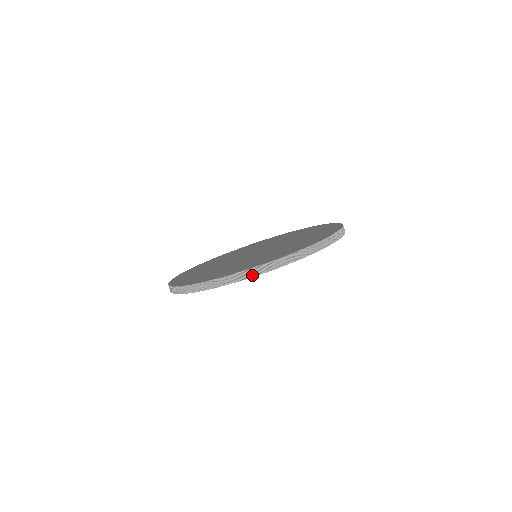
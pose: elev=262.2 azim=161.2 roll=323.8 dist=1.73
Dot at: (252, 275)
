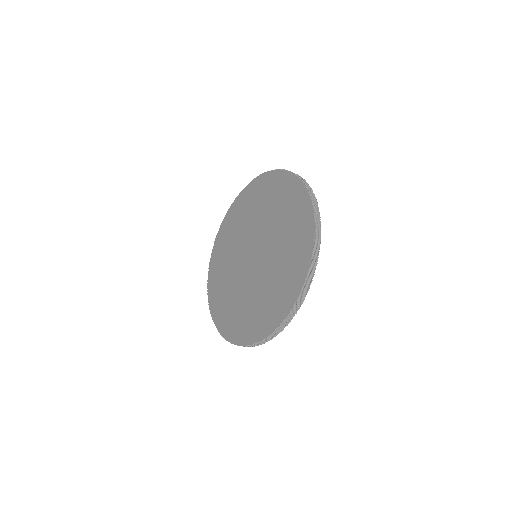
Dot at: occluded
